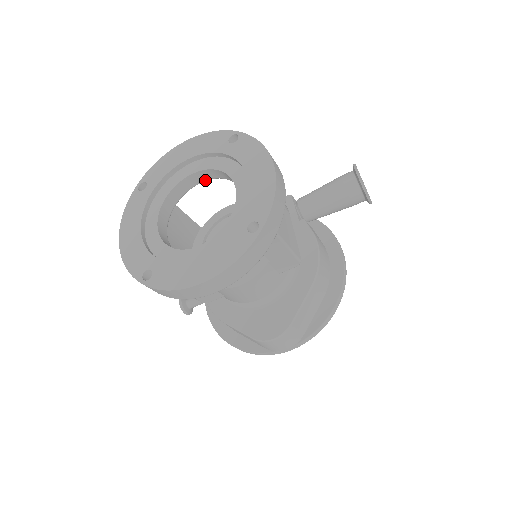
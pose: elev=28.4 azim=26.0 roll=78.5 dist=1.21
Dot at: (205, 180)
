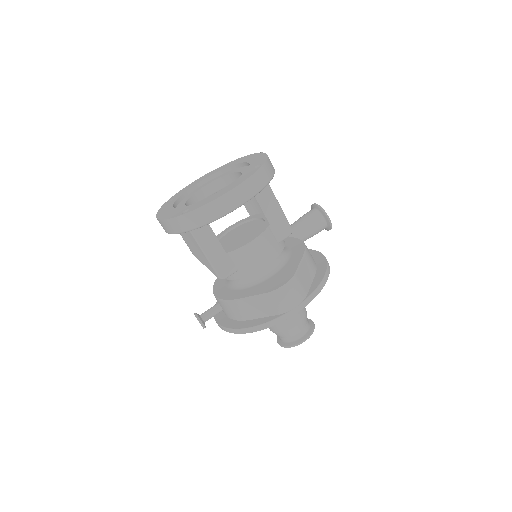
Dot at: (215, 192)
